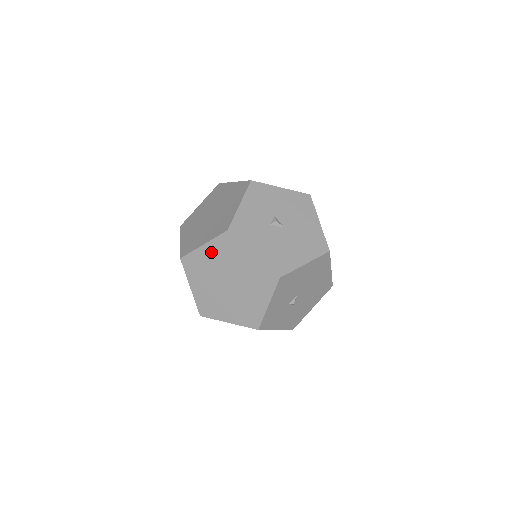
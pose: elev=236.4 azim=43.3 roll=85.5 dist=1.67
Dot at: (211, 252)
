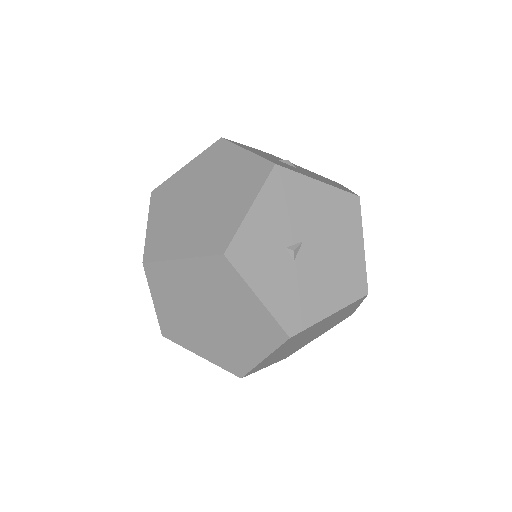
Dot at: (193, 169)
